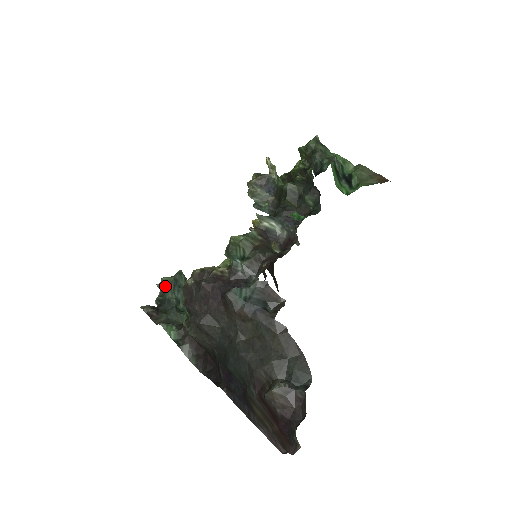
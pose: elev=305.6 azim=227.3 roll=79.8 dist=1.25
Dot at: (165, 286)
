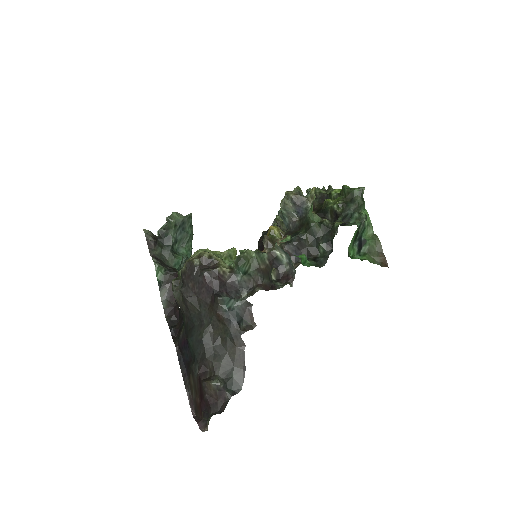
Dot at: (172, 223)
